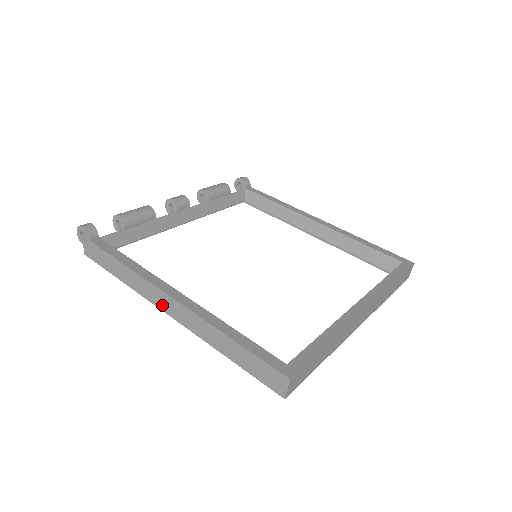
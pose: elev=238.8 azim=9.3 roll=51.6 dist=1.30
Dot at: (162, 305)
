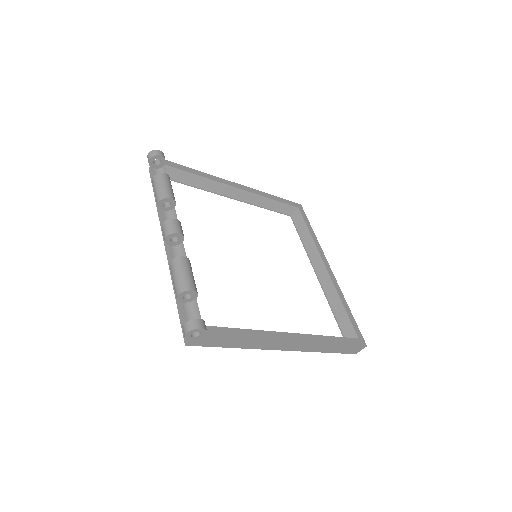
Dot at: (280, 348)
